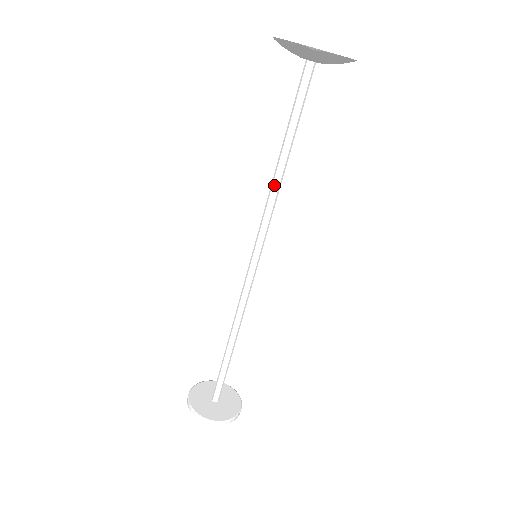
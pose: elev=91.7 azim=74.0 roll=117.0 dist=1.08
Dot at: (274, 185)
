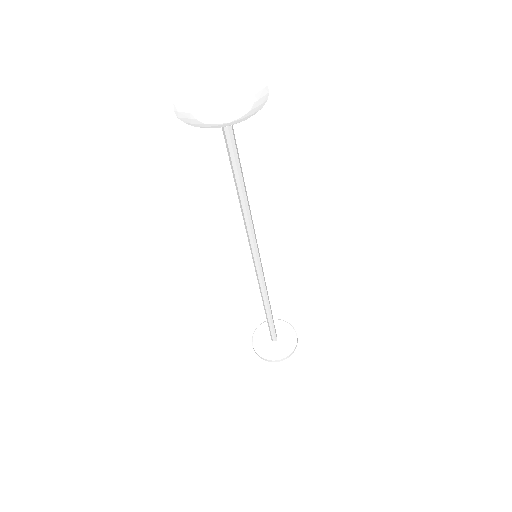
Dot at: (244, 211)
